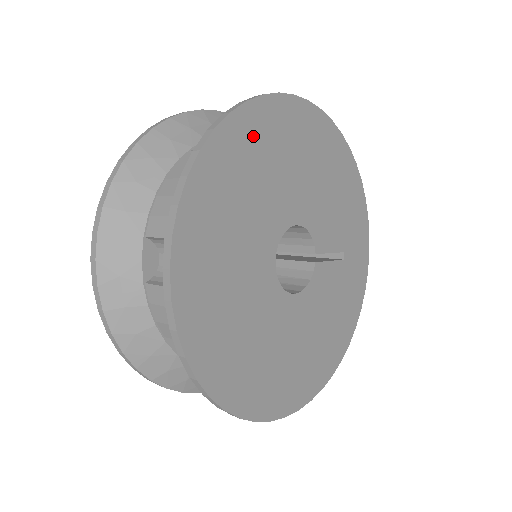
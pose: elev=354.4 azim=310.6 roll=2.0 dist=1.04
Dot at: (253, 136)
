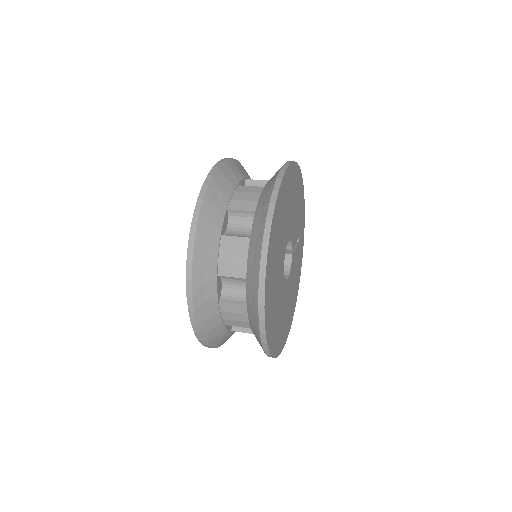
Dot at: (280, 208)
